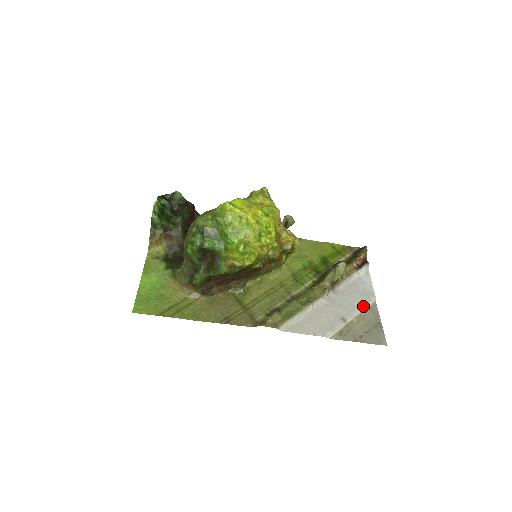
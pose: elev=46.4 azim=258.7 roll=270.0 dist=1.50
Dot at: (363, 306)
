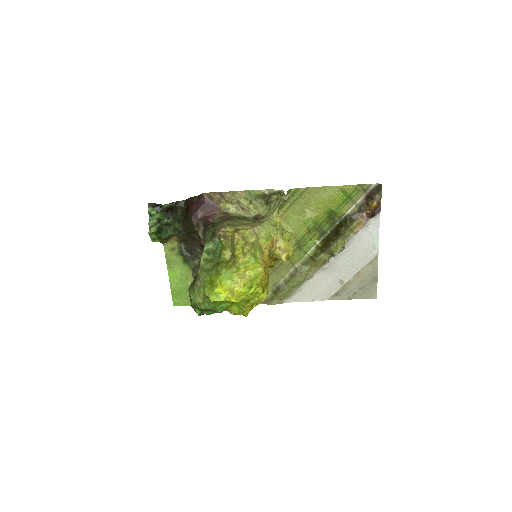
Dot at: (363, 264)
